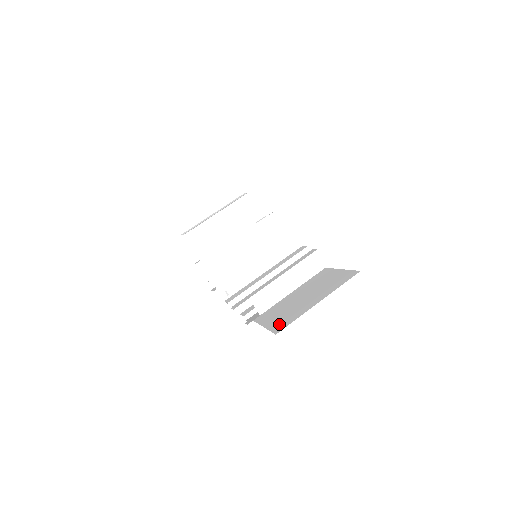
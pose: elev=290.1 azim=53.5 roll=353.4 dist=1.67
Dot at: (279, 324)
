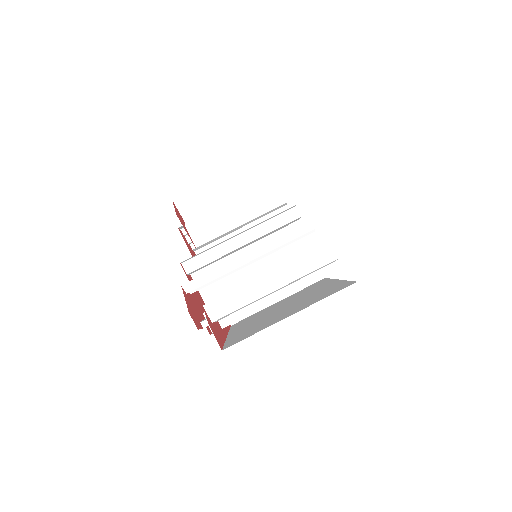
Dot at: (237, 338)
